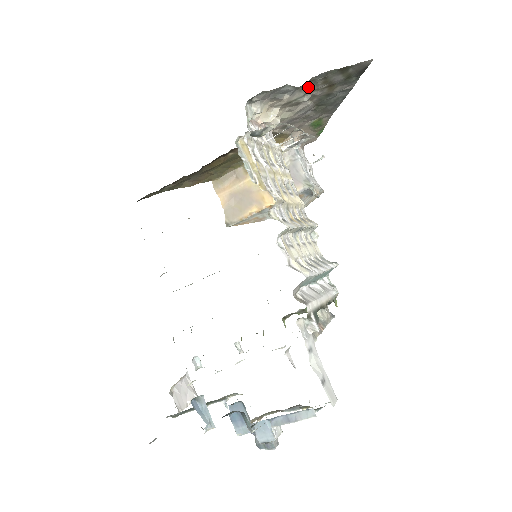
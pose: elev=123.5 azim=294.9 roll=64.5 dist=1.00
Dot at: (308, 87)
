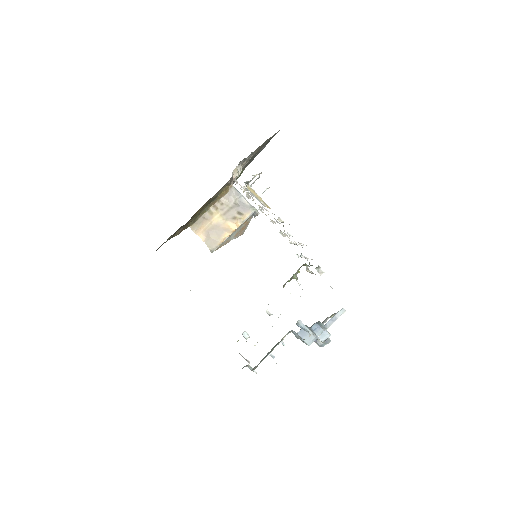
Dot at: (254, 151)
